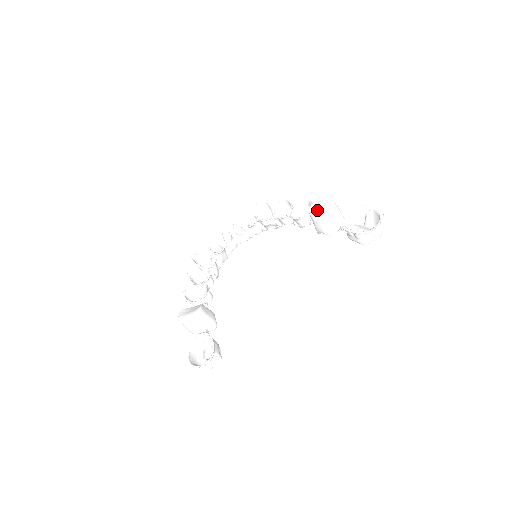
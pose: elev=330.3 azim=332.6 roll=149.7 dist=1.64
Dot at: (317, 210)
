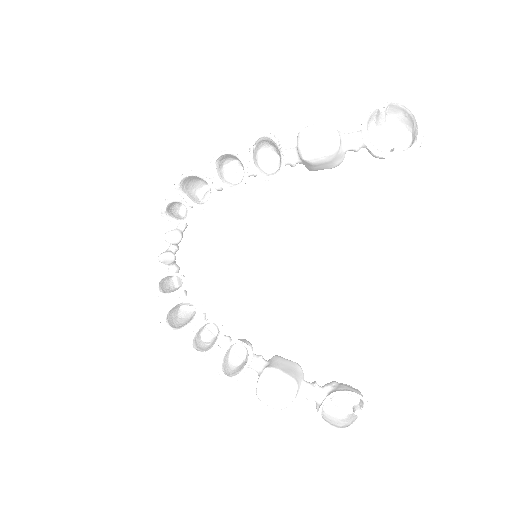
Dot at: (318, 151)
